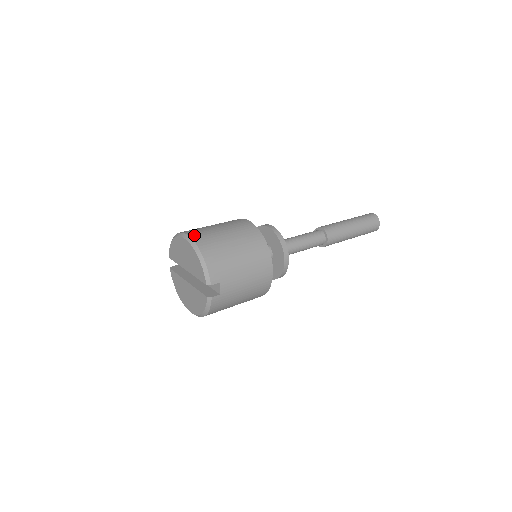
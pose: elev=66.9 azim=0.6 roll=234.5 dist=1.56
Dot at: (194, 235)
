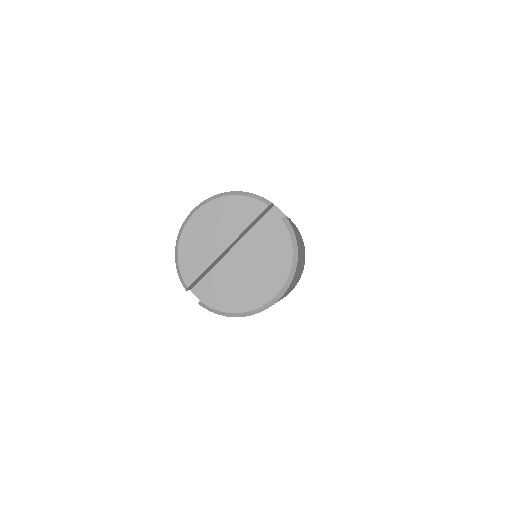
Dot at: occluded
